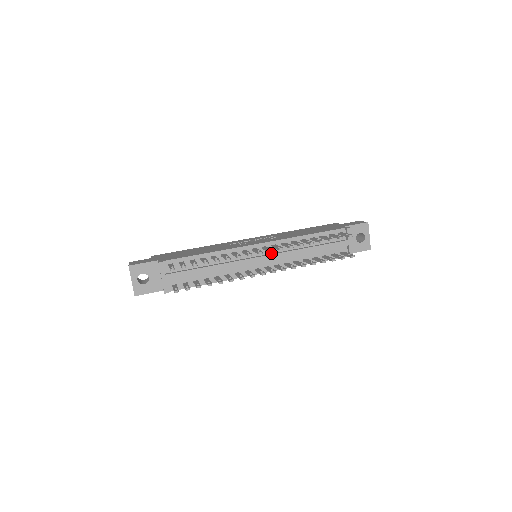
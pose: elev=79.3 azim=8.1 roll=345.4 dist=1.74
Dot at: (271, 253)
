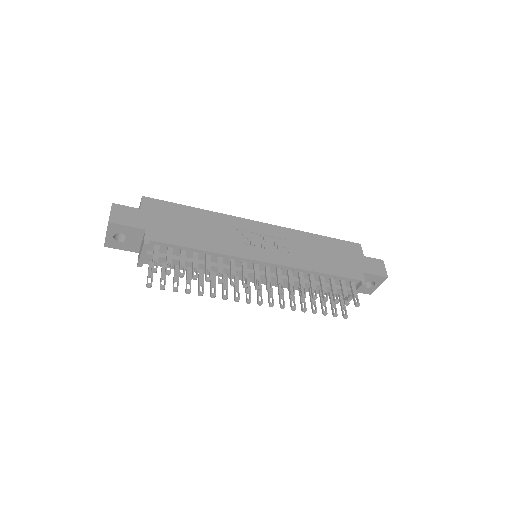
Dot at: (271, 272)
